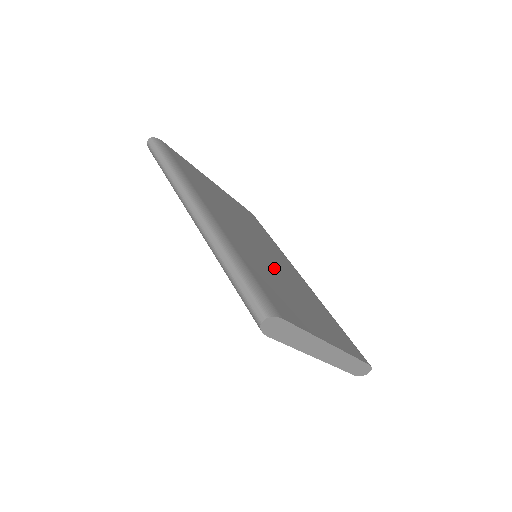
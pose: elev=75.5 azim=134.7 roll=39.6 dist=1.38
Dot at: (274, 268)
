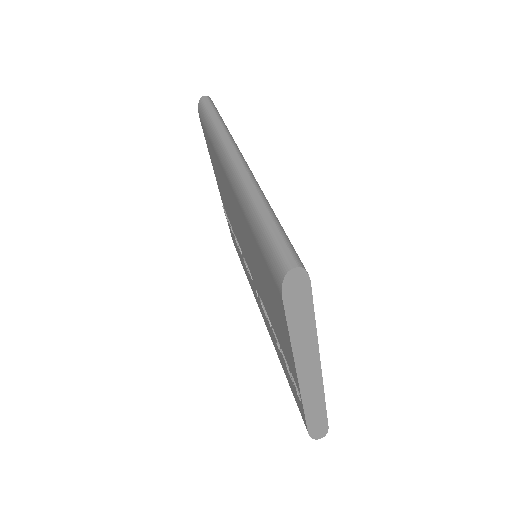
Dot at: occluded
